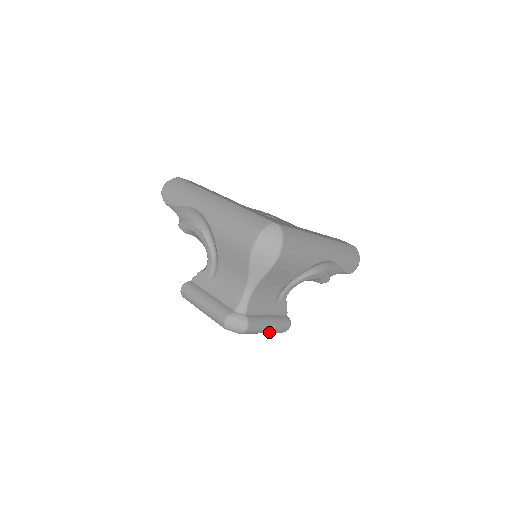
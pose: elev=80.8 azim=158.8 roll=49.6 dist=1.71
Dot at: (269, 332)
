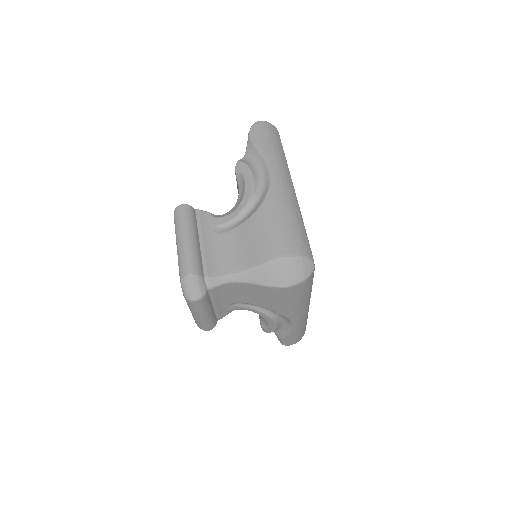
Dot at: (196, 318)
